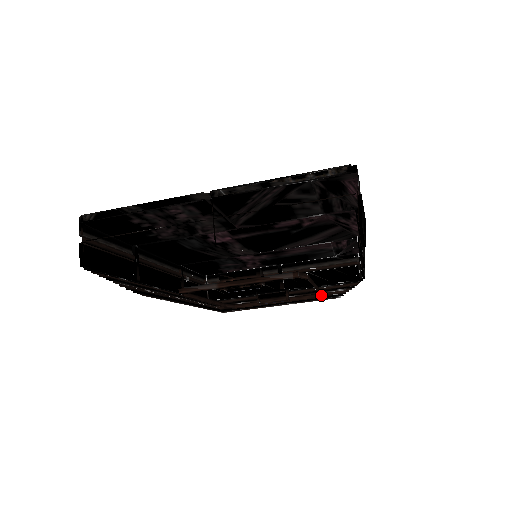
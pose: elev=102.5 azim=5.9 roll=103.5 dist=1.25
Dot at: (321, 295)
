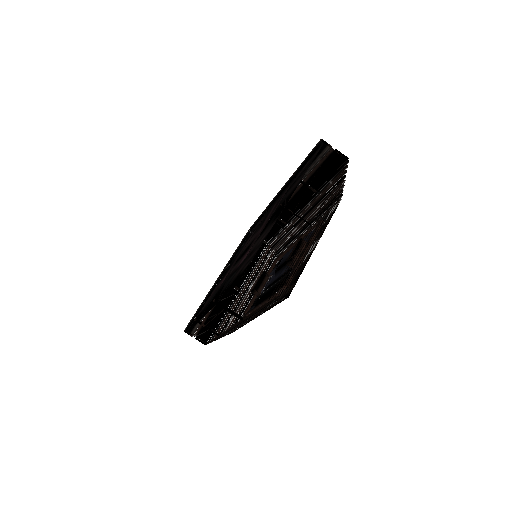
Dot at: (266, 267)
